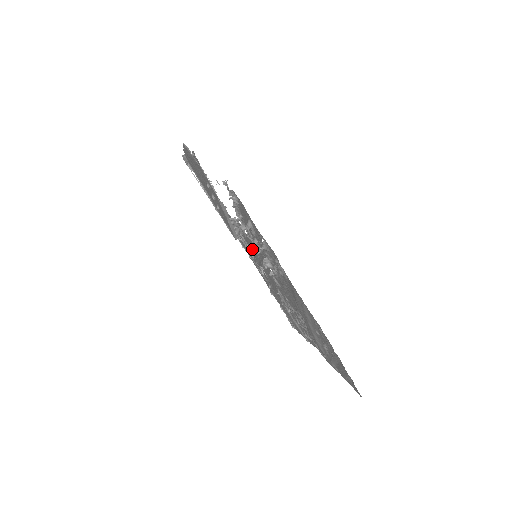
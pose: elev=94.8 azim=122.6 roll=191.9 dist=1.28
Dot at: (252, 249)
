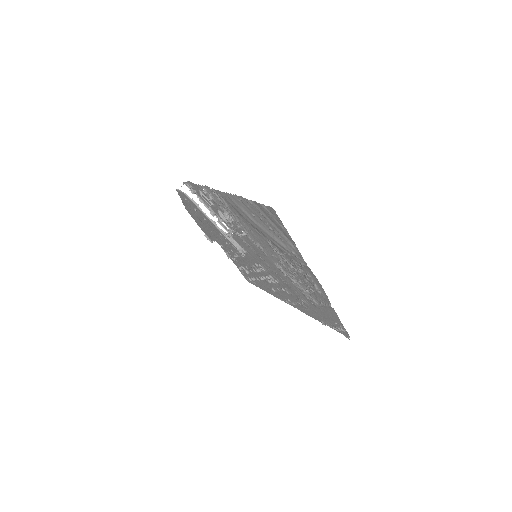
Dot at: (254, 256)
